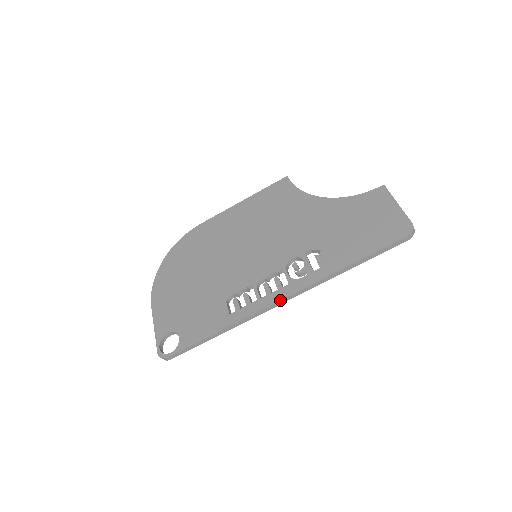
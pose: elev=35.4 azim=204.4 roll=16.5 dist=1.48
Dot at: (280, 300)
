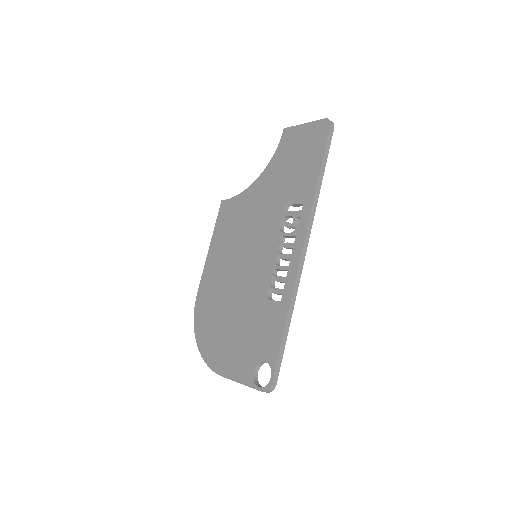
Dot at: (302, 249)
